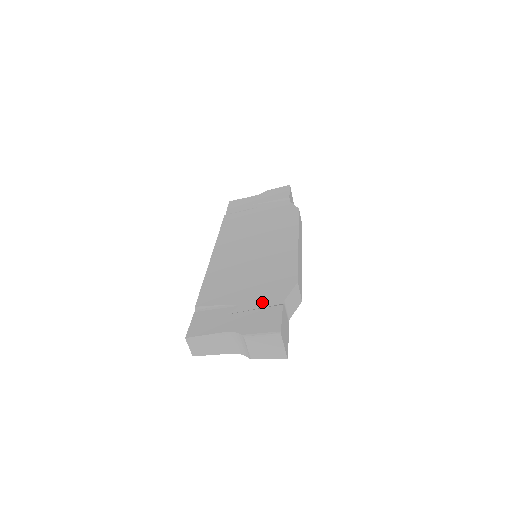
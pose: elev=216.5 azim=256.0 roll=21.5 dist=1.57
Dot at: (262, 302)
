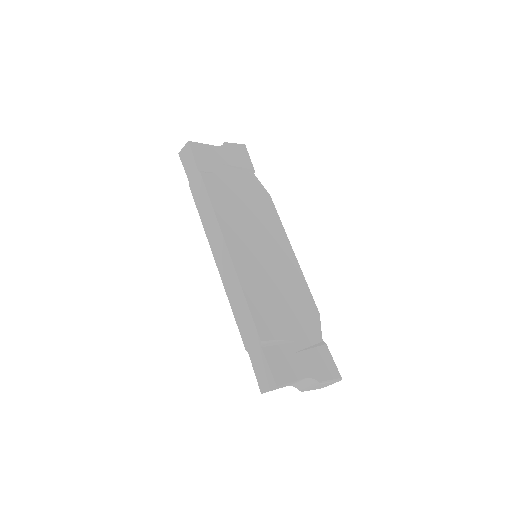
Dot at: (309, 338)
